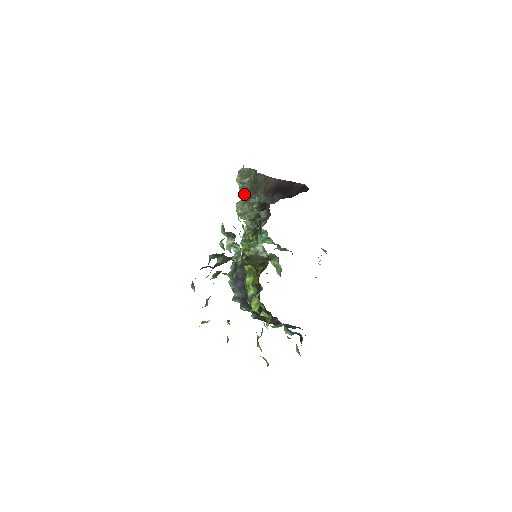
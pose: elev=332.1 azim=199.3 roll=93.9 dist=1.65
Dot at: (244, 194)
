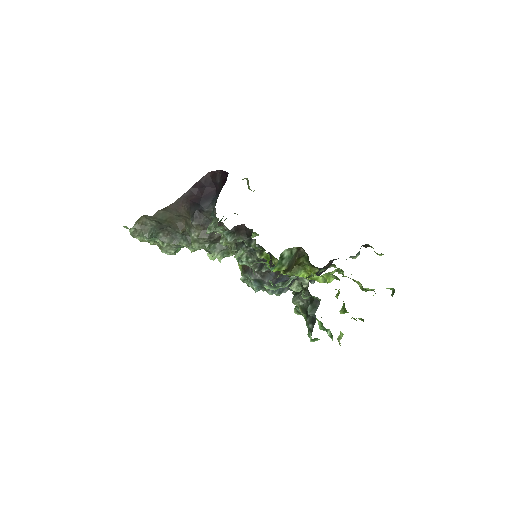
Dot at: (163, 240)
